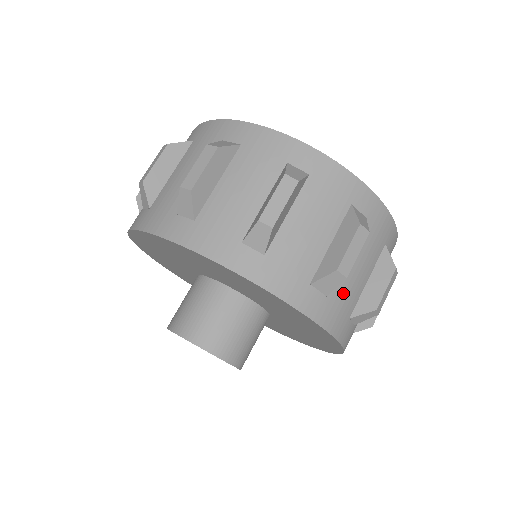
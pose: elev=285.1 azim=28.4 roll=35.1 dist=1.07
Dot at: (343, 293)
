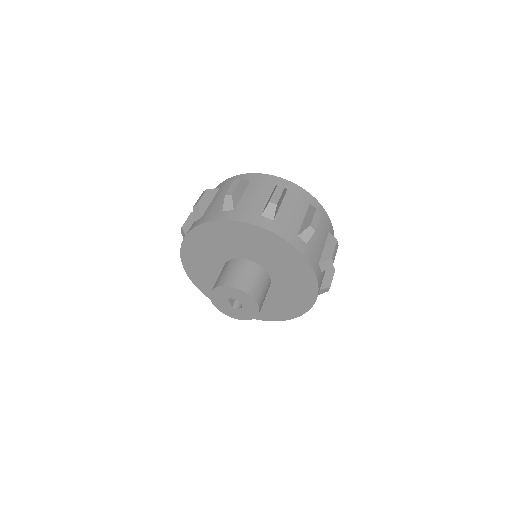
Dot at: (323, 274)
